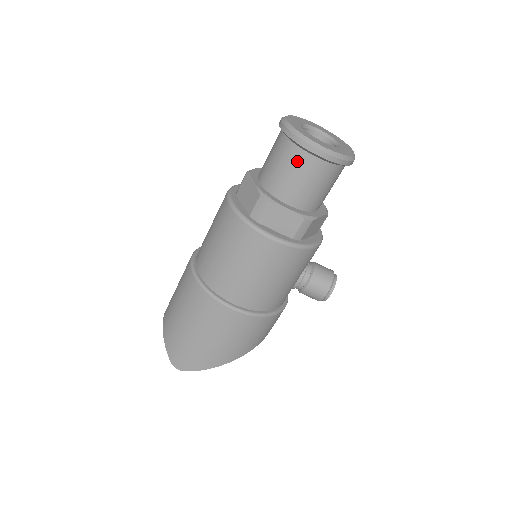
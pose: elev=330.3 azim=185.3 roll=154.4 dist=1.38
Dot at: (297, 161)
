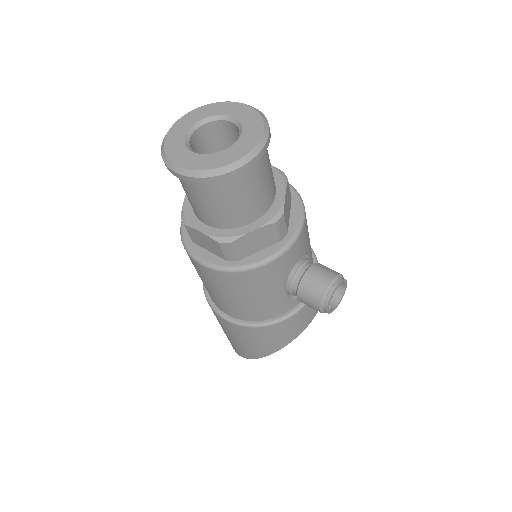
Dot at: (181, 181)
